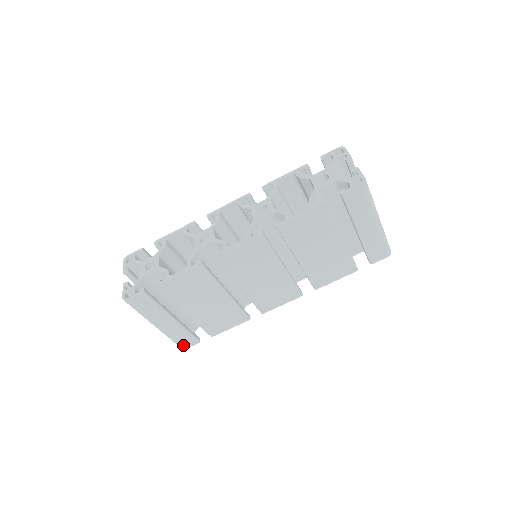
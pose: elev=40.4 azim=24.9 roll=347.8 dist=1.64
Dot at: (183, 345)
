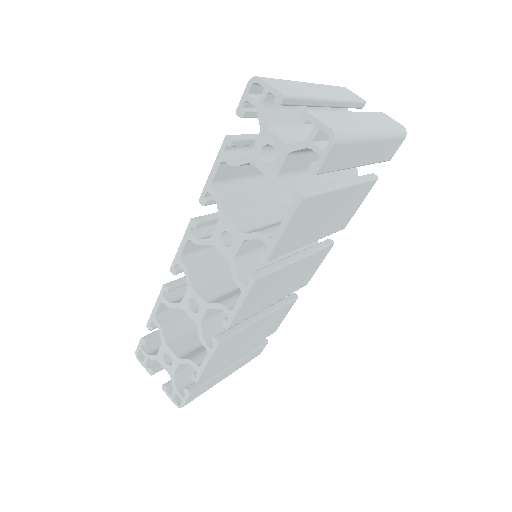
Dot at: (256, 356)
